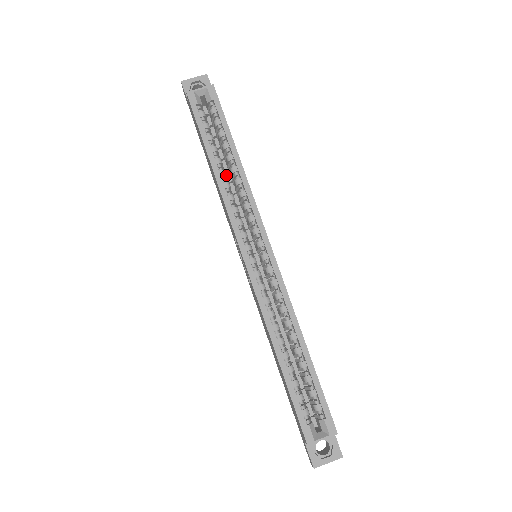
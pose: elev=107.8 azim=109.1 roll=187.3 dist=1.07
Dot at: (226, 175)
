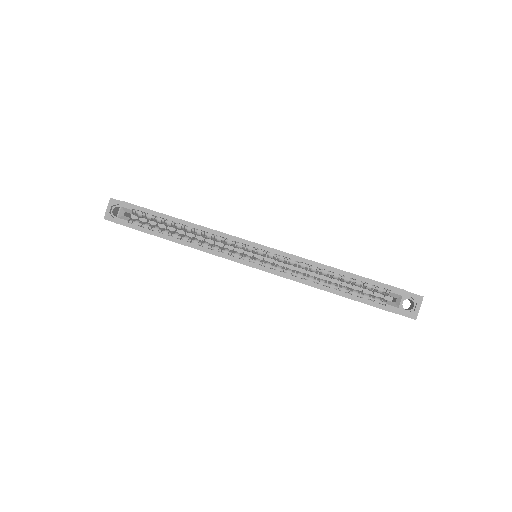
Dot at: (189, 237)
